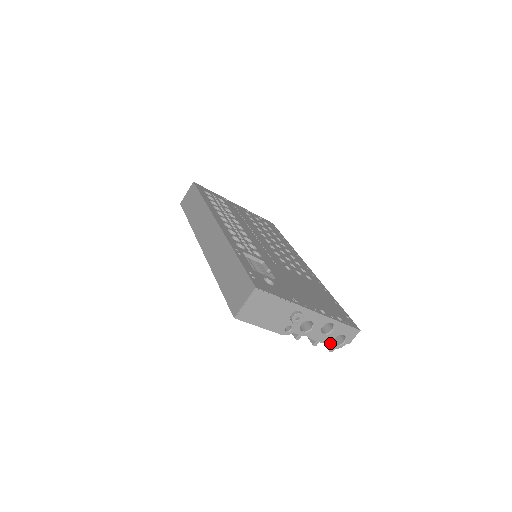
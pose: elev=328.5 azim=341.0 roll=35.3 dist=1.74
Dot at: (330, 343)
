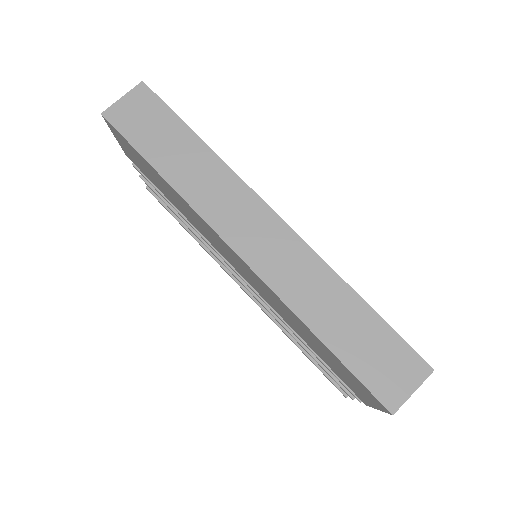
Dot at: occluded
